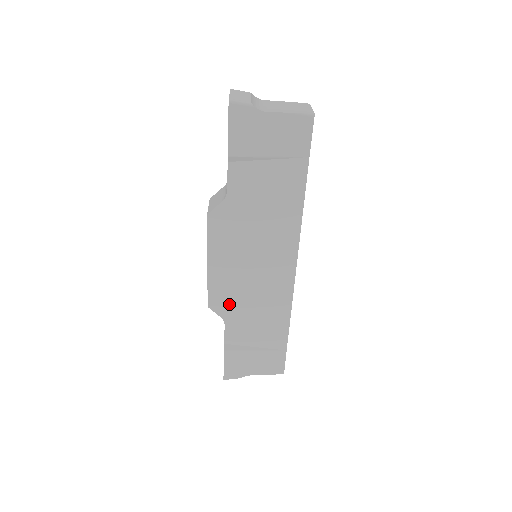
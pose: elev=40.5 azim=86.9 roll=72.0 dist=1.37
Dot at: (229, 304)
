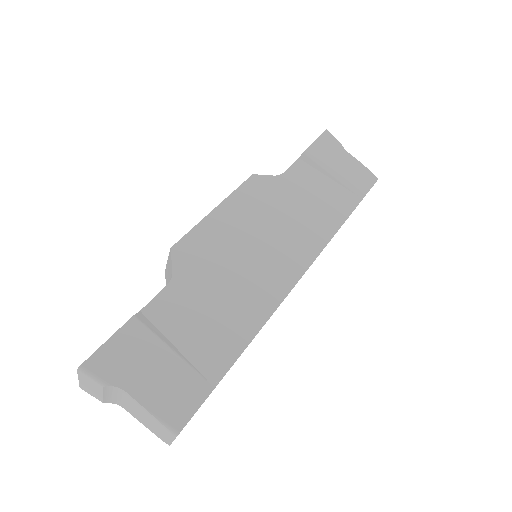
Dot at: (198, 263)
